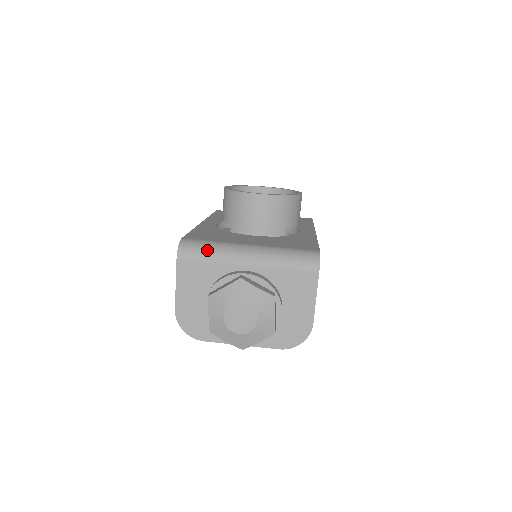
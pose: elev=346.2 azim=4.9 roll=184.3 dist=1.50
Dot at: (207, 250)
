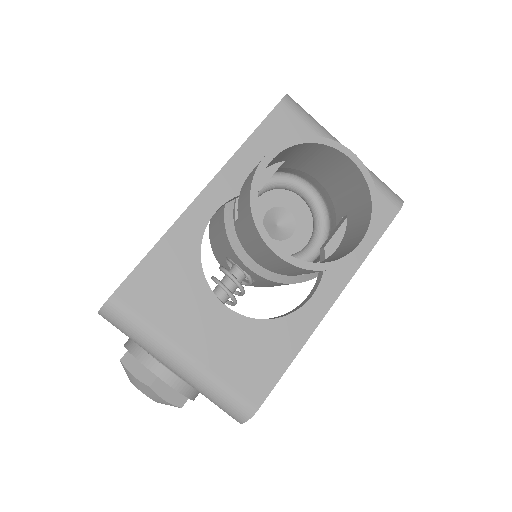
Dot at: (132, 333)
